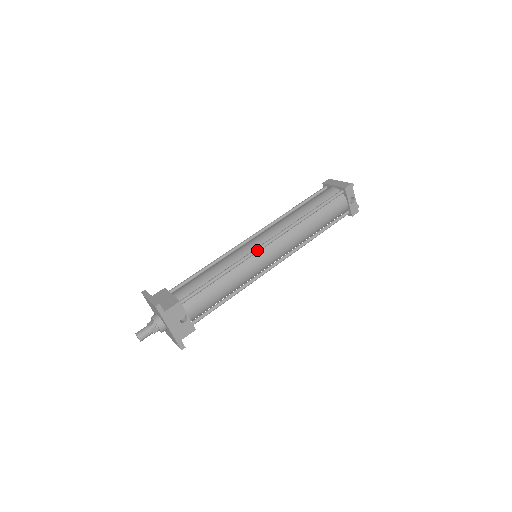
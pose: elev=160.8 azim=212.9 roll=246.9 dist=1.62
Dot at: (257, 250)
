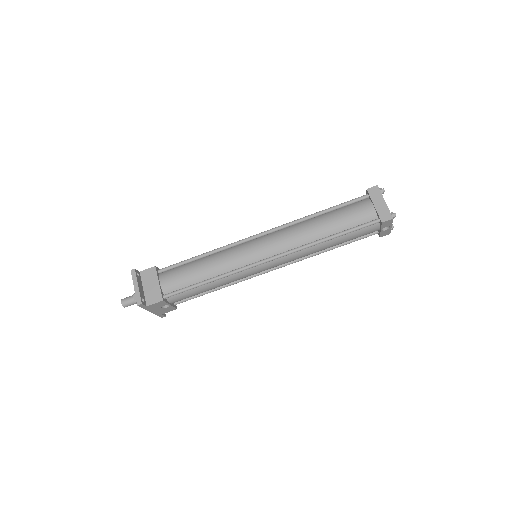
Dot at: (254, 266)
